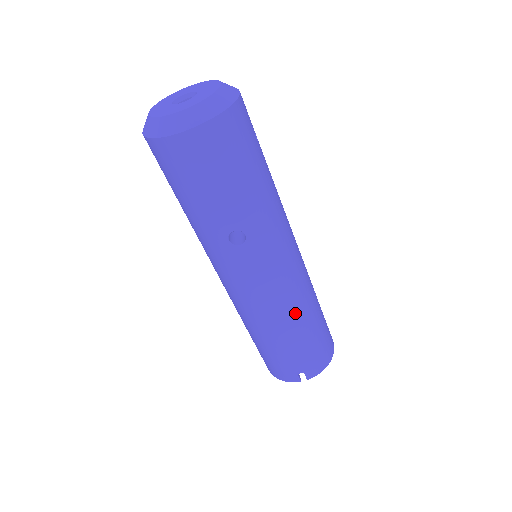
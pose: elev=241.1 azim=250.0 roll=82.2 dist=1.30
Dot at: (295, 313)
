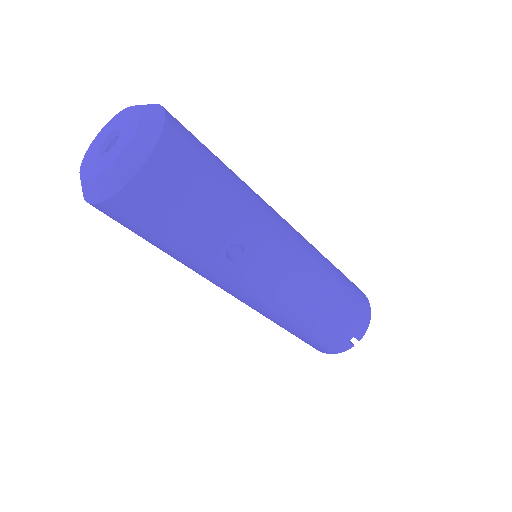
Dot at: (321, 290)
